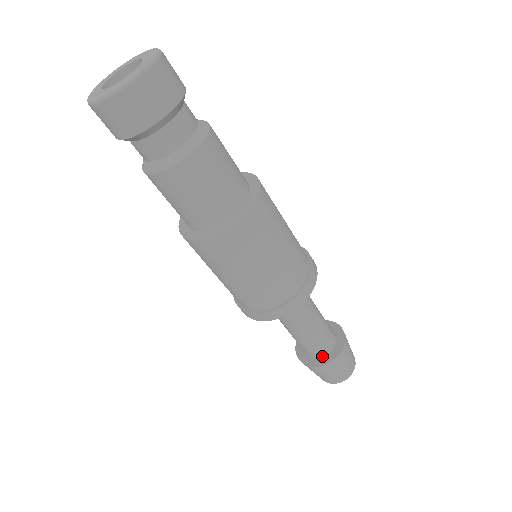
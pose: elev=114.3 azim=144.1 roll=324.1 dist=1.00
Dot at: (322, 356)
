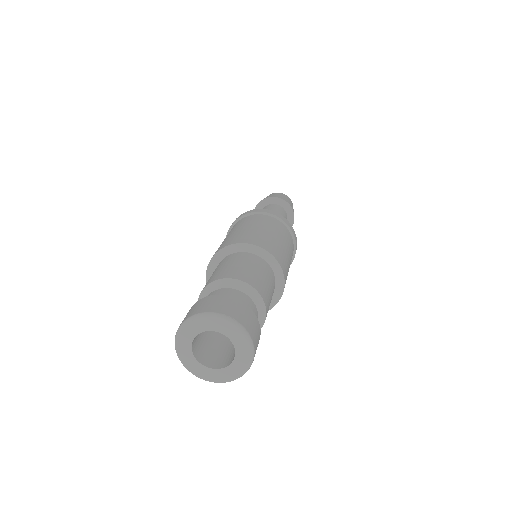
Dot at: occluded
